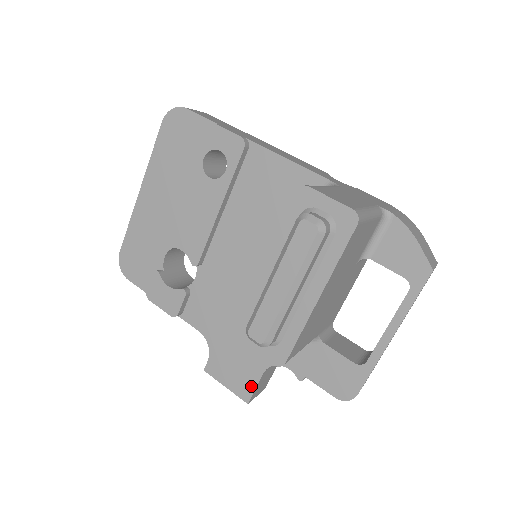
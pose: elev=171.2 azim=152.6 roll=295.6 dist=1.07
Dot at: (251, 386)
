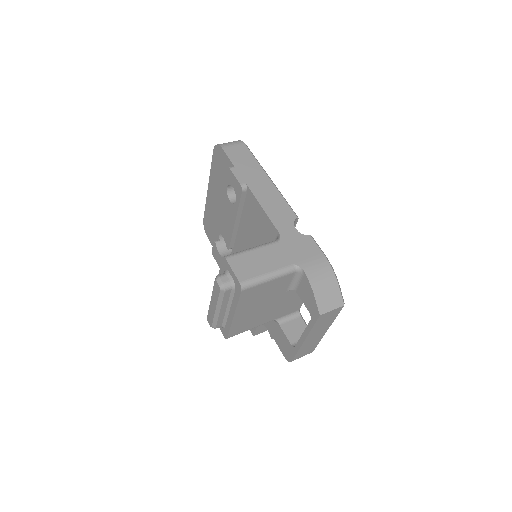
Dot at: (254, 328)
